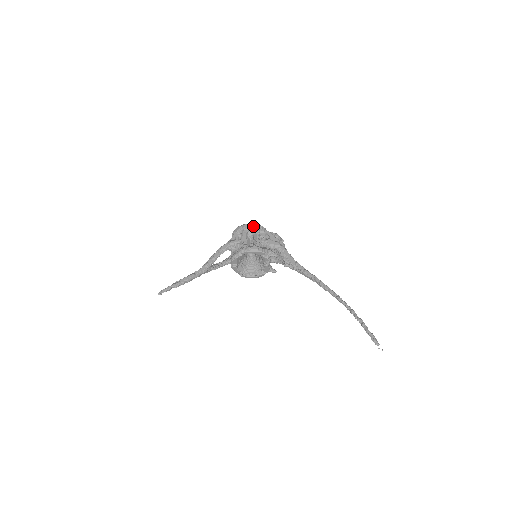
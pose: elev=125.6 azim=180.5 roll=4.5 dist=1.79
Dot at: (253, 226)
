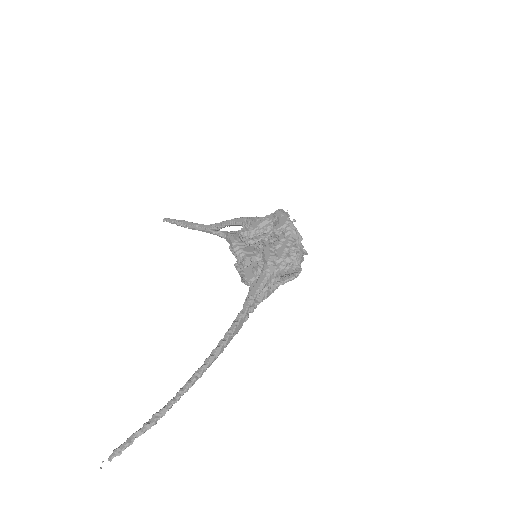
Dot at: (282, 218)
